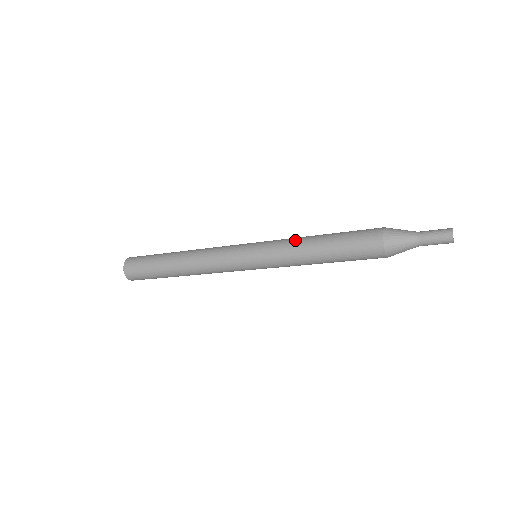
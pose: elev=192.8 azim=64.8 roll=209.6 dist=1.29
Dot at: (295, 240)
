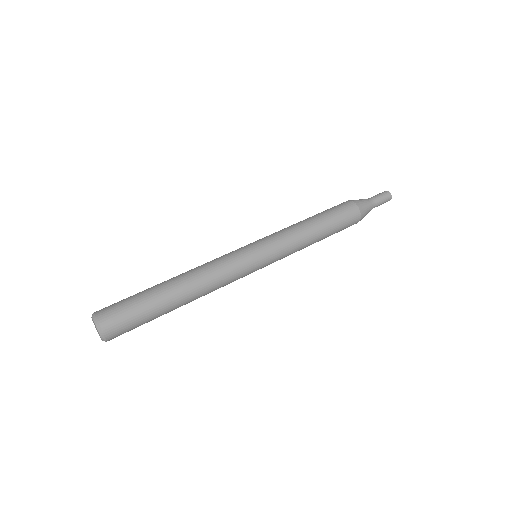
Dot at: (298, 234)
